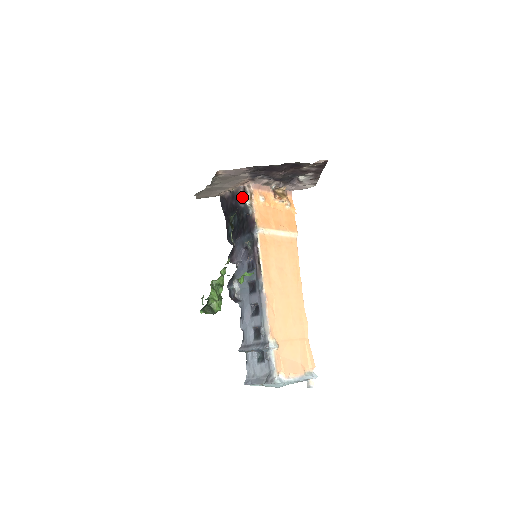
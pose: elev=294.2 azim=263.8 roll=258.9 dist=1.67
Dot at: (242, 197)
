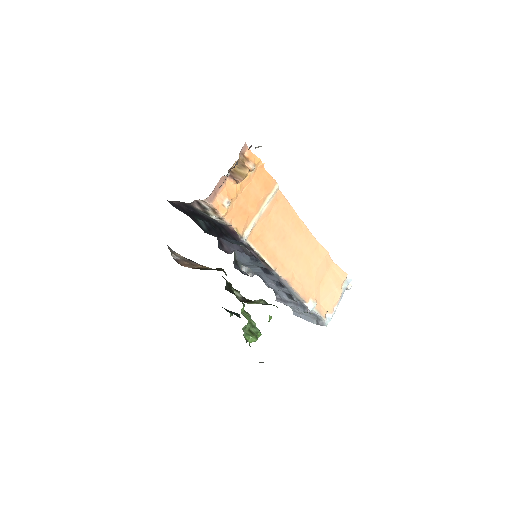
Dot at: (202, 212)
